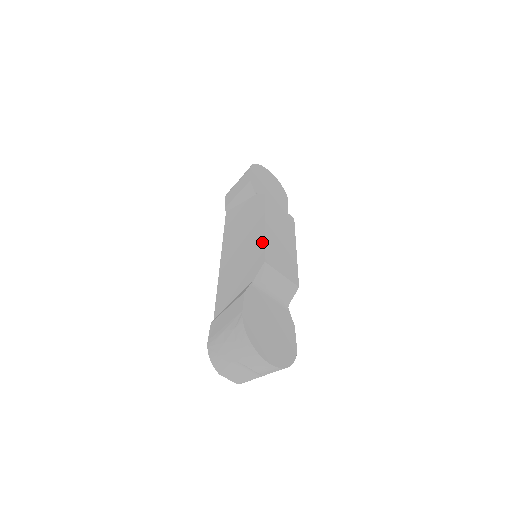
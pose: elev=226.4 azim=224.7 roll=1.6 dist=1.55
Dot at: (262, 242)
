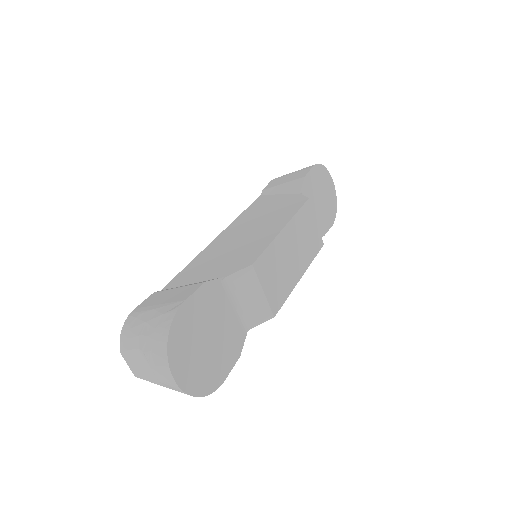
Dot at: (267, 243)
